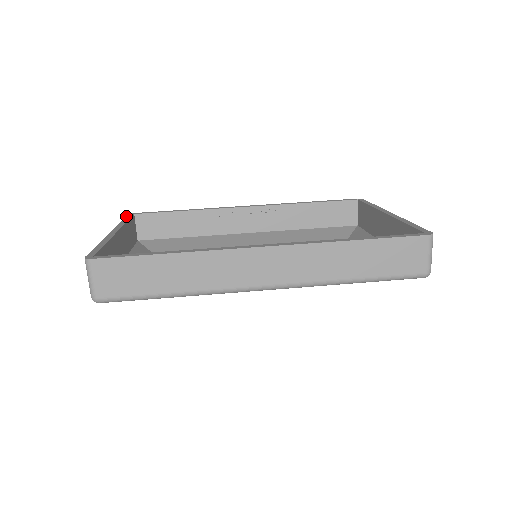
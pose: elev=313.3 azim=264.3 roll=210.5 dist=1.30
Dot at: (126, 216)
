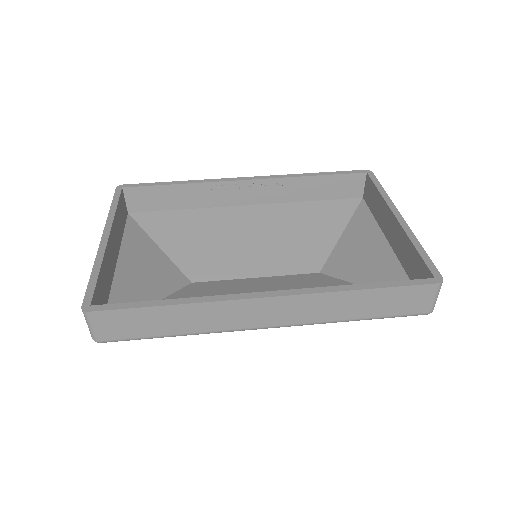
Dot at: (114, 194)
